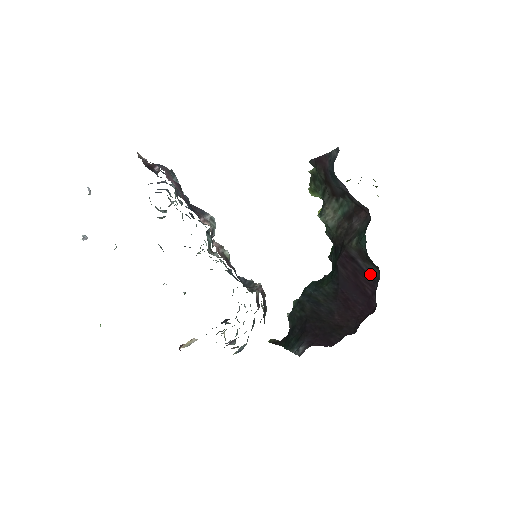
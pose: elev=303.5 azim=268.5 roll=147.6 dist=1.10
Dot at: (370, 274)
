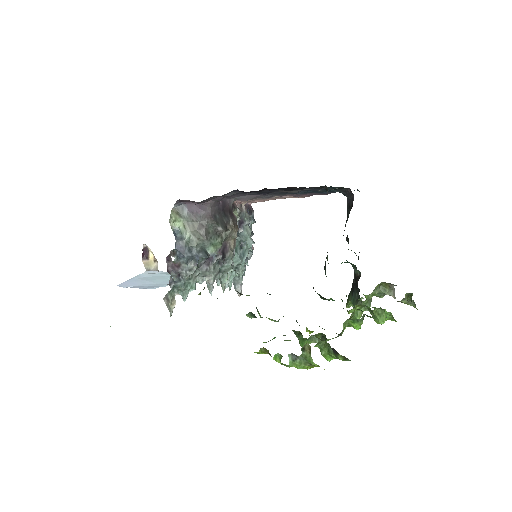
Dot at: occluded
